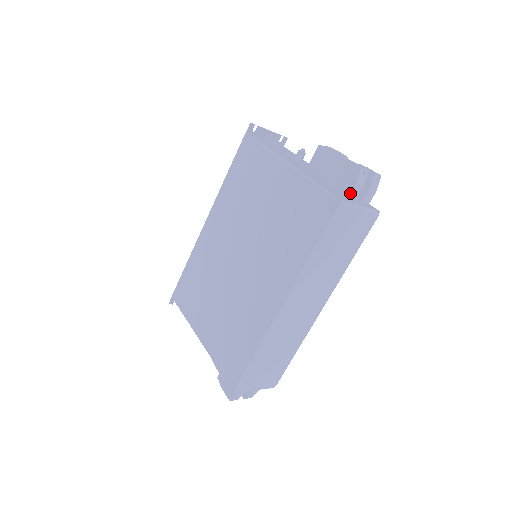
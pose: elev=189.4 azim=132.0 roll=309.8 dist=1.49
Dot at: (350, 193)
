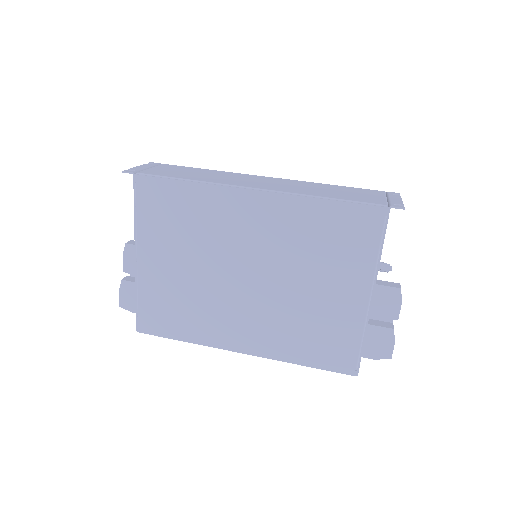
Dot at: occluded
